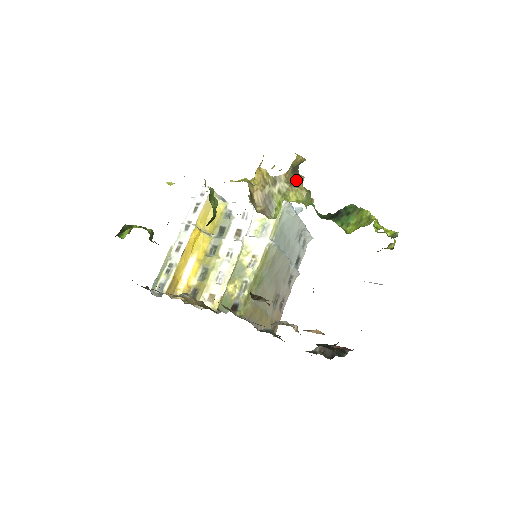
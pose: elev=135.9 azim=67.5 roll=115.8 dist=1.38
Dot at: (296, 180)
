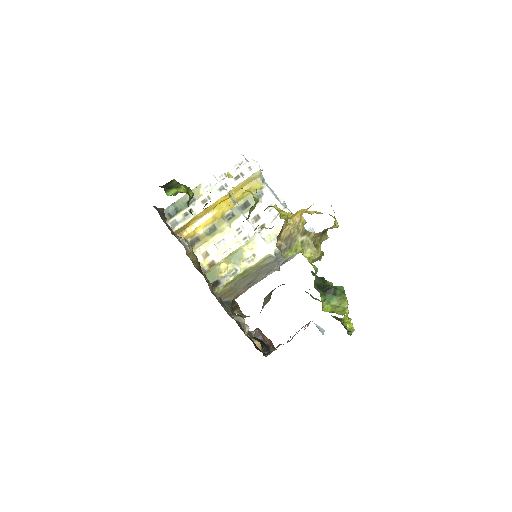
Dot at: (320, 239)
